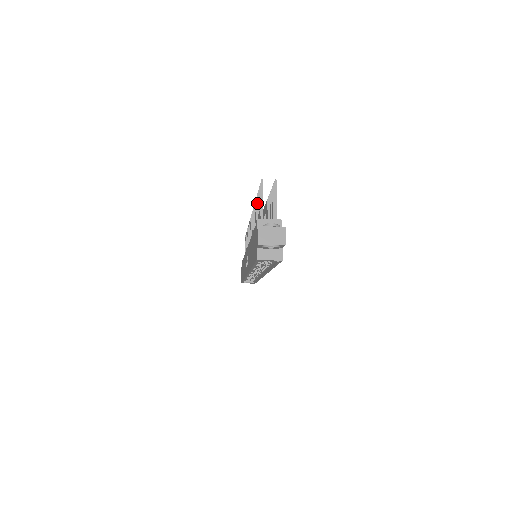
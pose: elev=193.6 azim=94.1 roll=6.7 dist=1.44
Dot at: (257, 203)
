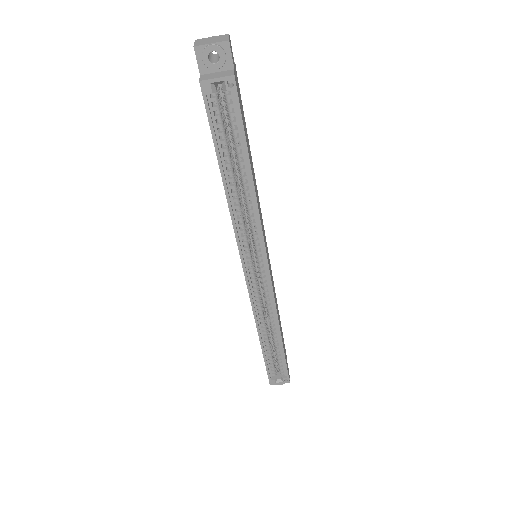
Dot at: occluded
